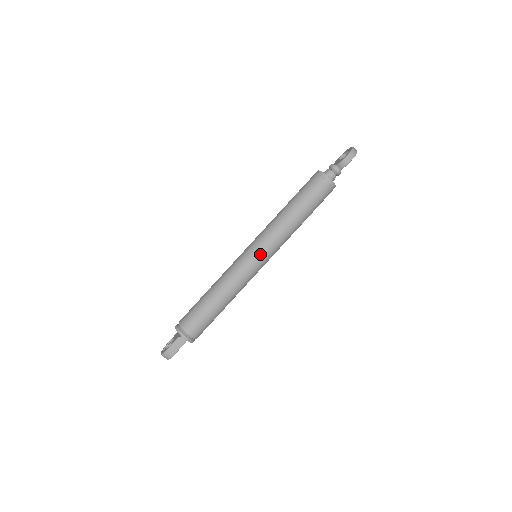
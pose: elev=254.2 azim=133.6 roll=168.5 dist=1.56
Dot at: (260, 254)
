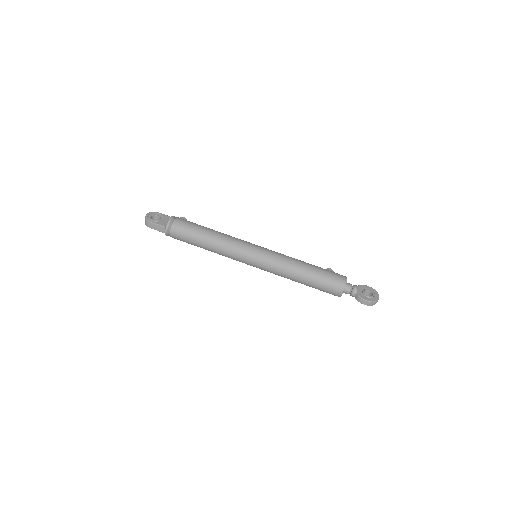
Dot at: (257, 263)
